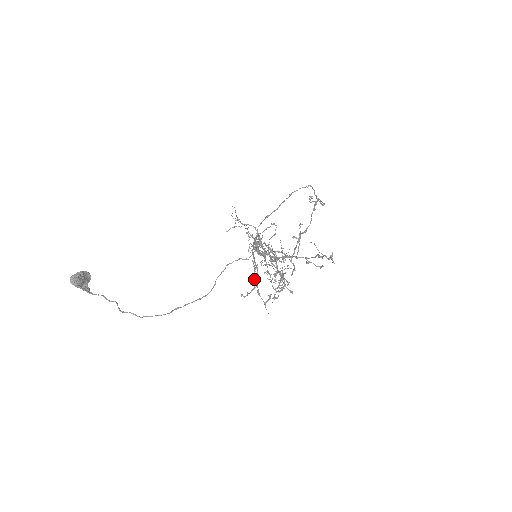
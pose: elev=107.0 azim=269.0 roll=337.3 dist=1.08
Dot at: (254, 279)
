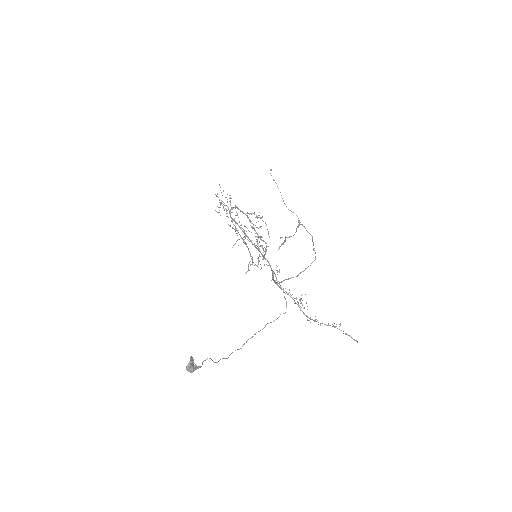
Dot at: (252, 262)
